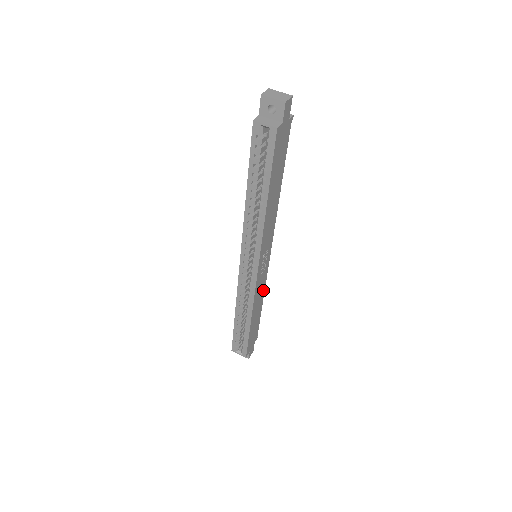
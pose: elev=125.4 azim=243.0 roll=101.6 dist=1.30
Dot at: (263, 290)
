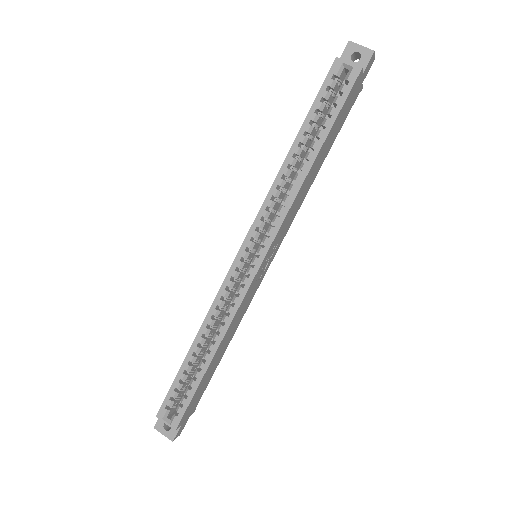
Dot at: (240, 319)
